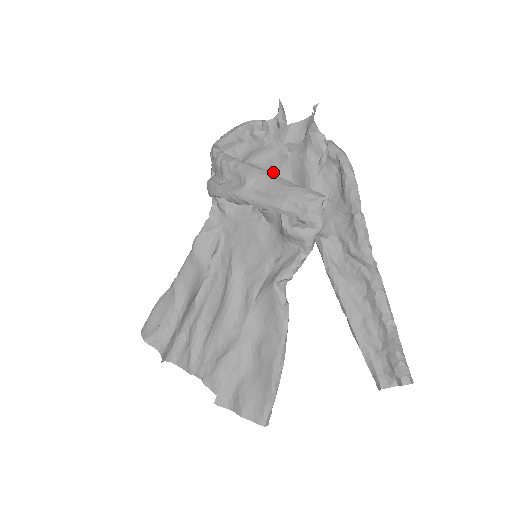
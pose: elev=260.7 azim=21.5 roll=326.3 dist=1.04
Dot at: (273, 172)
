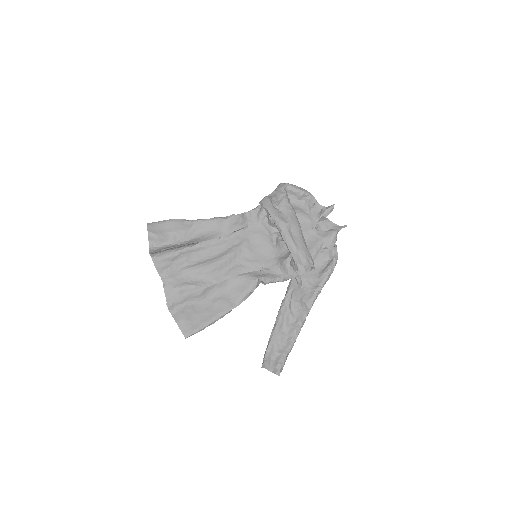
Dot at: occluded
